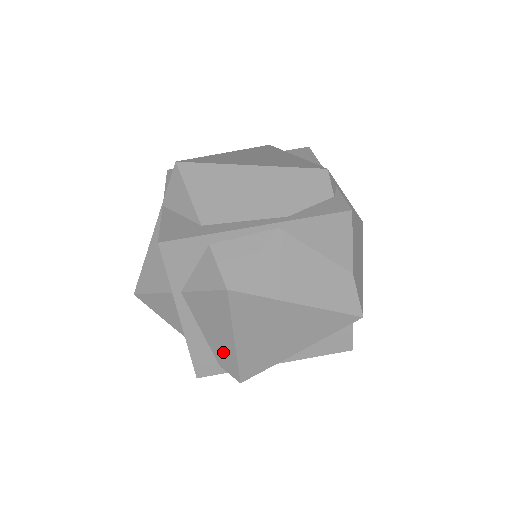
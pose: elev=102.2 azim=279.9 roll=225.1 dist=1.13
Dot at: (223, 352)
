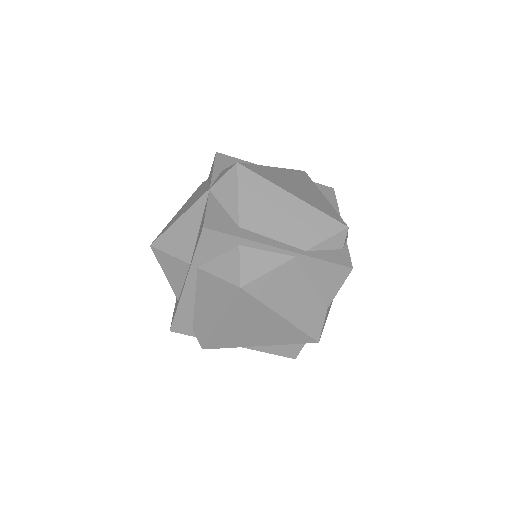
Dot at: (203, 323)
